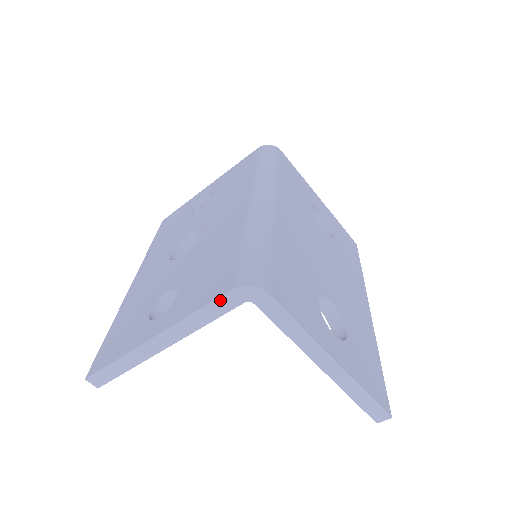
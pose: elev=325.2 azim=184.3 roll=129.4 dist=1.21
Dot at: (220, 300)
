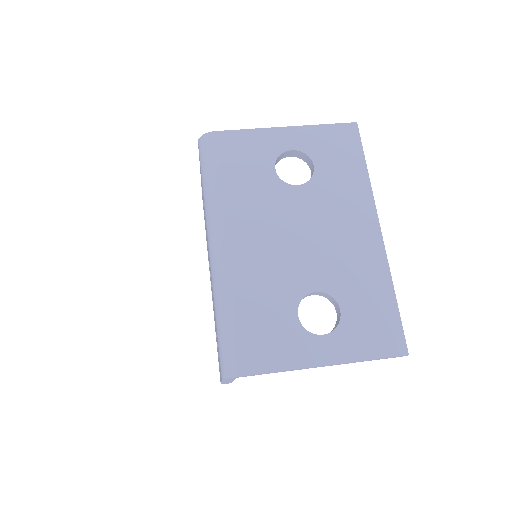
Dot at: occluded
